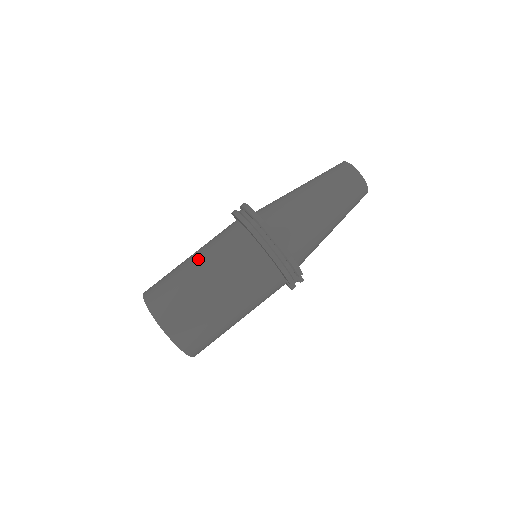
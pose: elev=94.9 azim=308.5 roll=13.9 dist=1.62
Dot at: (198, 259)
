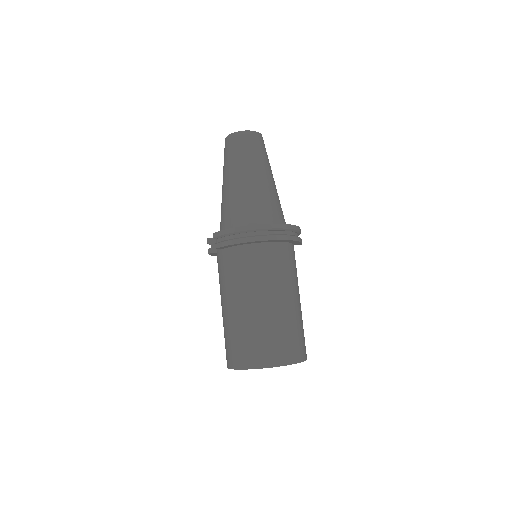
Dot at: (251, 300)
